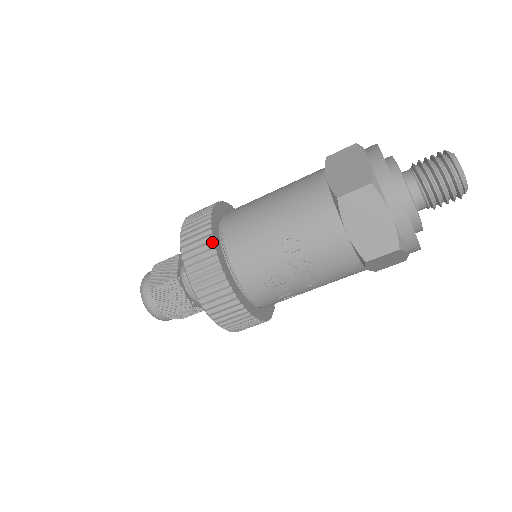
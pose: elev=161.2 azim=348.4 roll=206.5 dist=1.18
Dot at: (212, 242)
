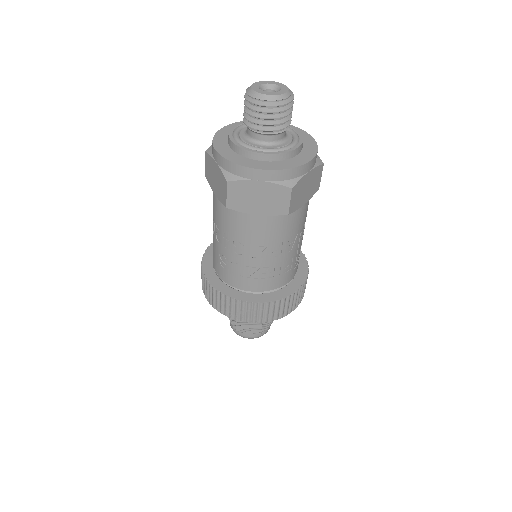
Dot at: (203, 254)
